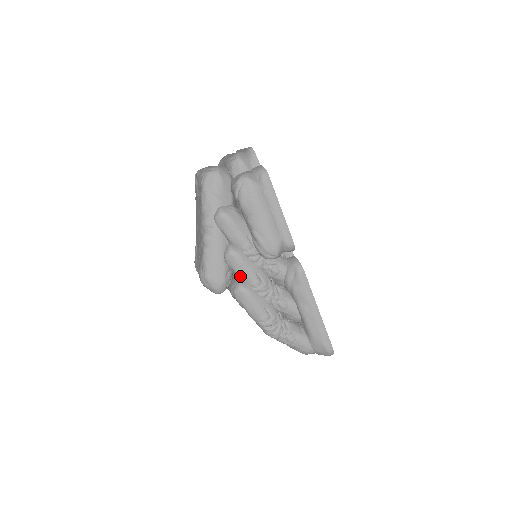
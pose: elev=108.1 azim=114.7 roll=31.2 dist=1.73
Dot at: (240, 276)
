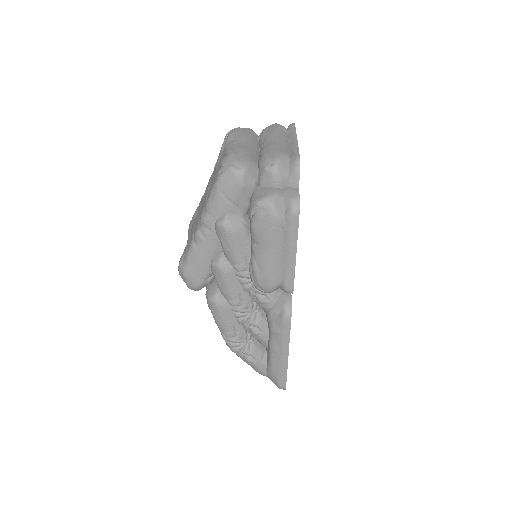
Dot at: (220, 289)
